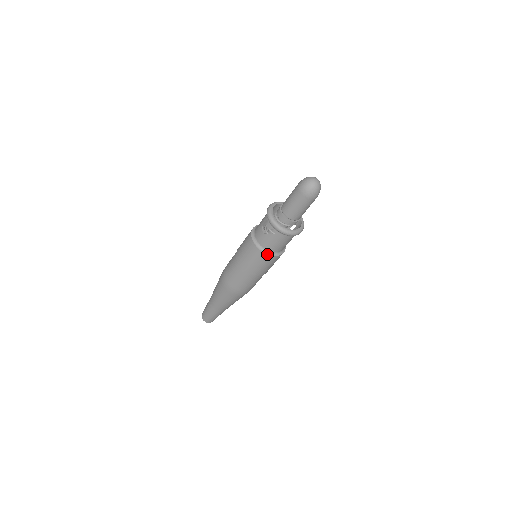
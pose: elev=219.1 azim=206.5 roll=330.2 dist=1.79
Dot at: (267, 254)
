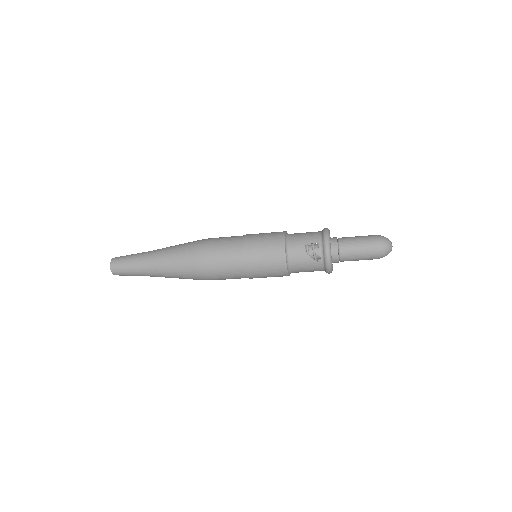
Dot at: (288, 271)
